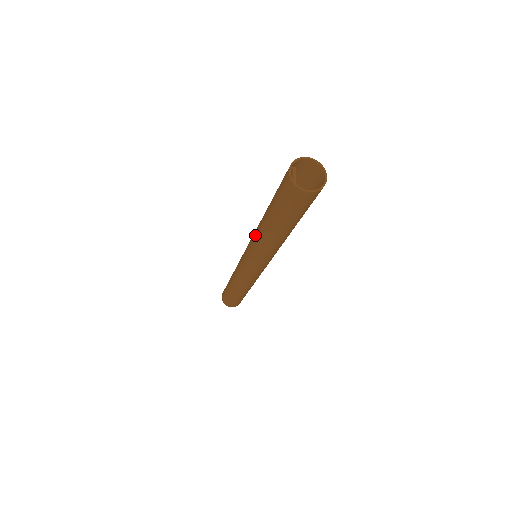
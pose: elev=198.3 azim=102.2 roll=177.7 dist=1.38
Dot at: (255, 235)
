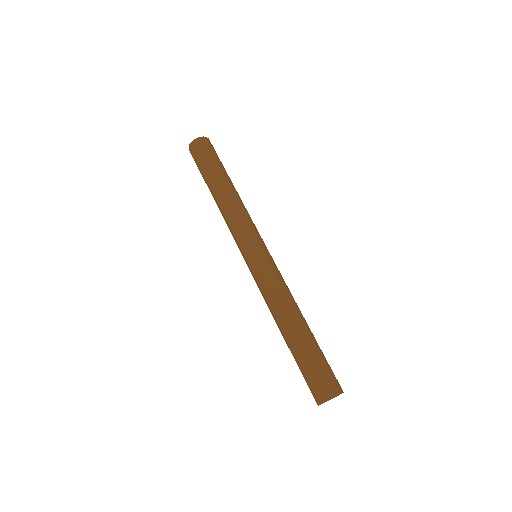
Dot at: (271, 301)
